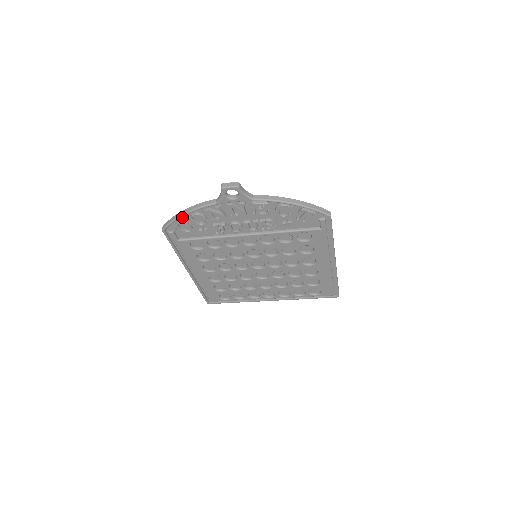
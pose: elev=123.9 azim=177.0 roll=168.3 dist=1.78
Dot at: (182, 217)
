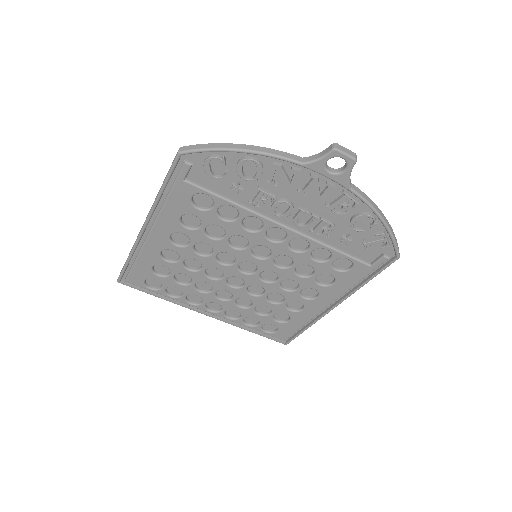
Dot at: (229, 152)
